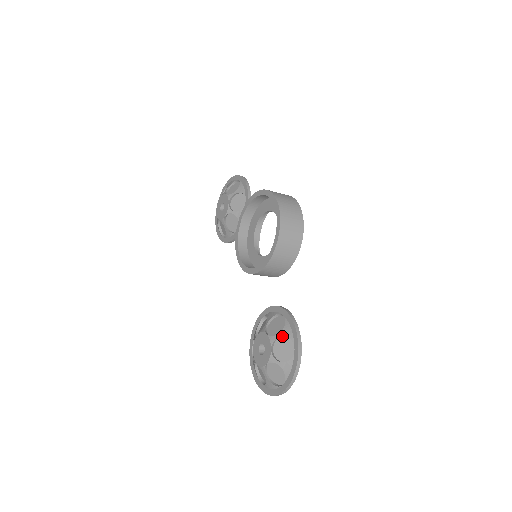
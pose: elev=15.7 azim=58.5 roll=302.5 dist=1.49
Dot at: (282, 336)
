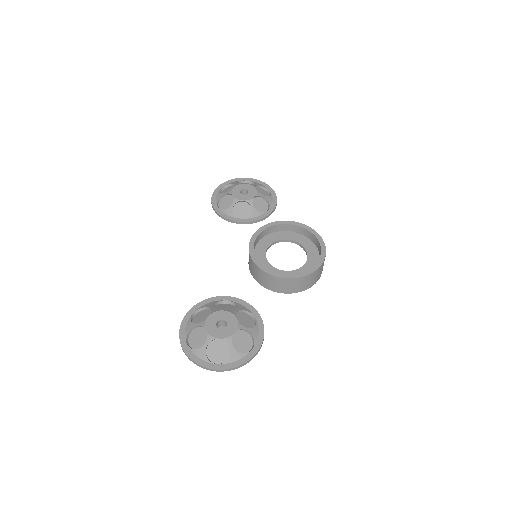
Dot at: (247, 331)
